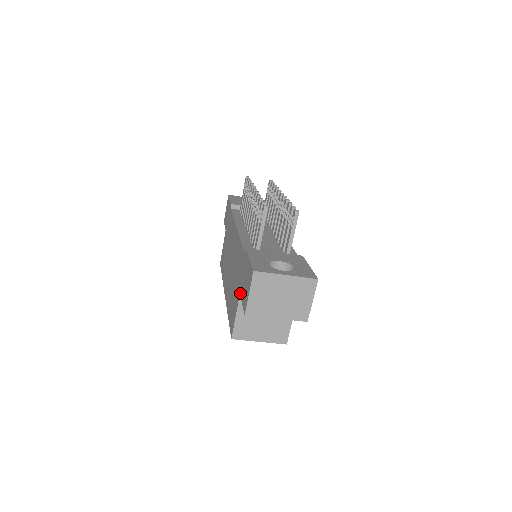
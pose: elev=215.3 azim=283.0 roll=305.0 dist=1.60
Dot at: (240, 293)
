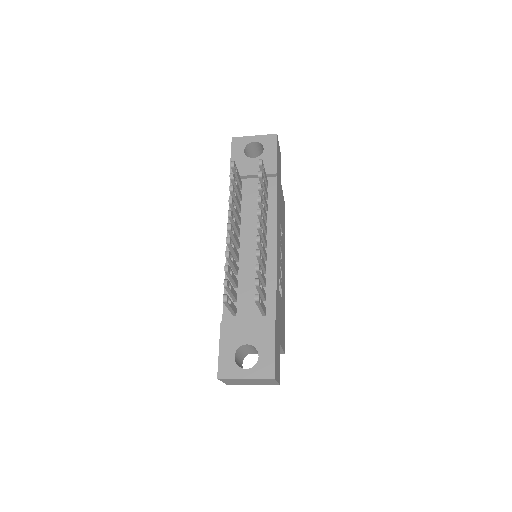
Dot at: occluded
